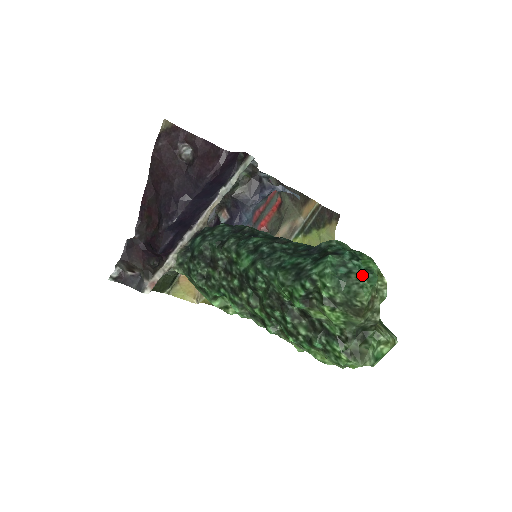
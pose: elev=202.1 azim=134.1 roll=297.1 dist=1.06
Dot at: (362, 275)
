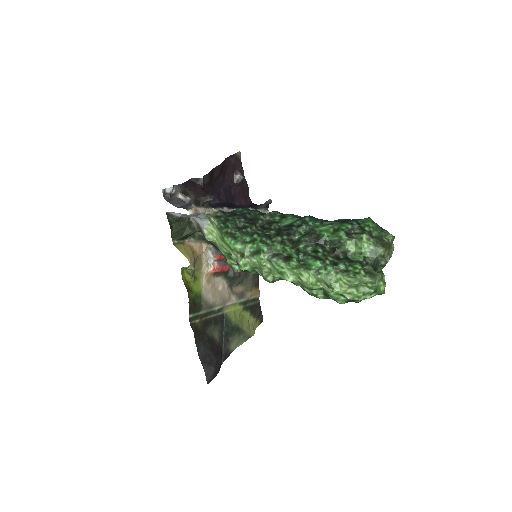
Dot at: occluded
